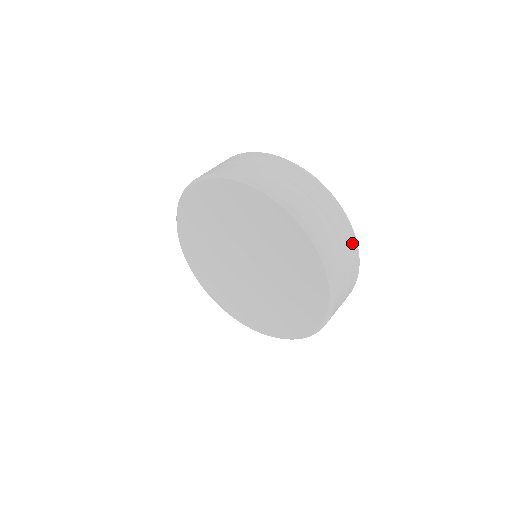
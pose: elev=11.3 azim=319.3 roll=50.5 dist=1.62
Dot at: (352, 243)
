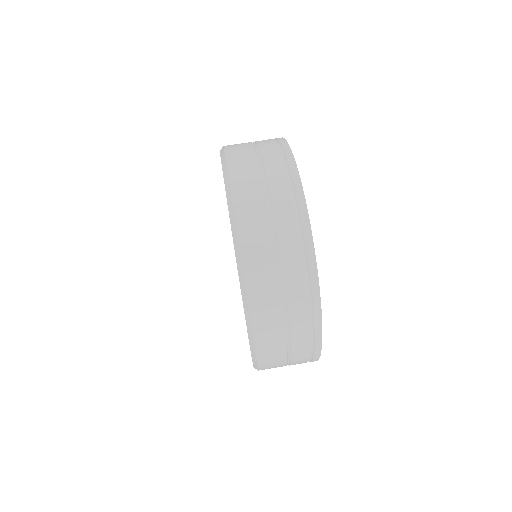
Dot at: (292, 185)
